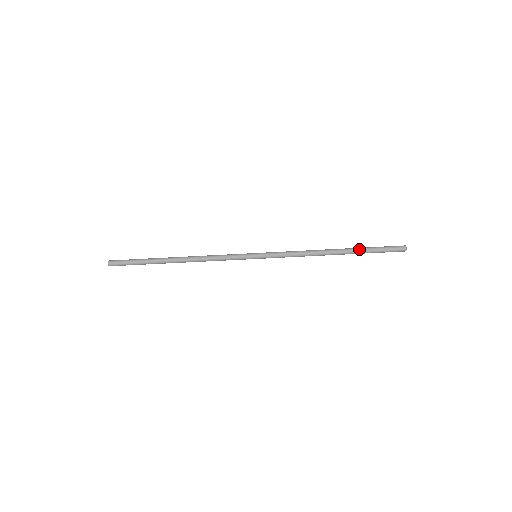
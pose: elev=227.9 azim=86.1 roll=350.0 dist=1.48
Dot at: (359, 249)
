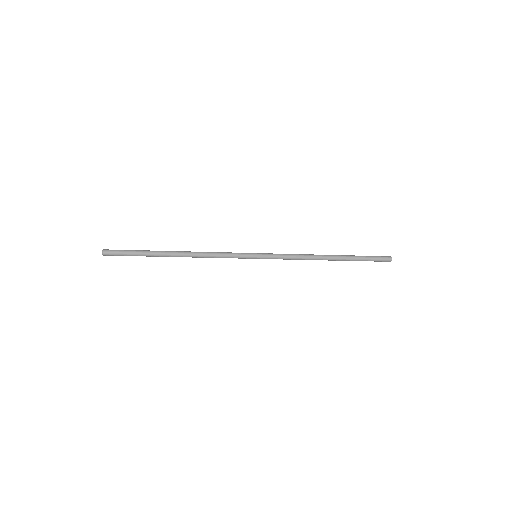
Dot at: (352, 259)
